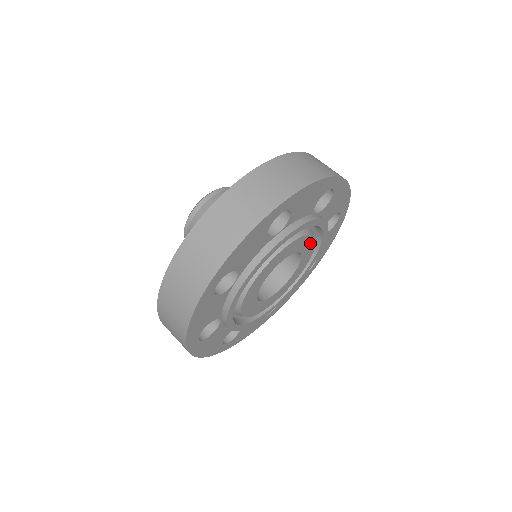
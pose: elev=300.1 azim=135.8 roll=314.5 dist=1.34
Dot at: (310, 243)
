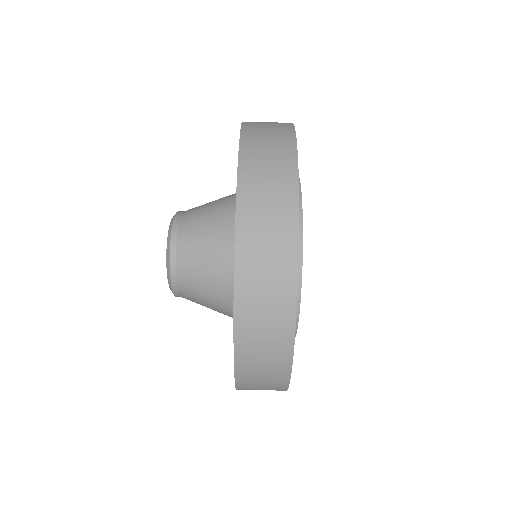
Dot at: occluded
